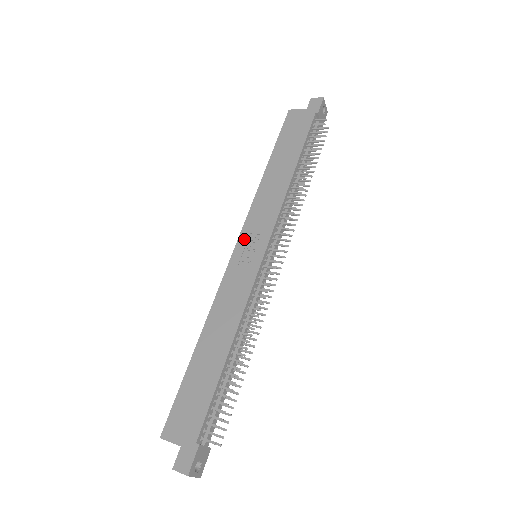
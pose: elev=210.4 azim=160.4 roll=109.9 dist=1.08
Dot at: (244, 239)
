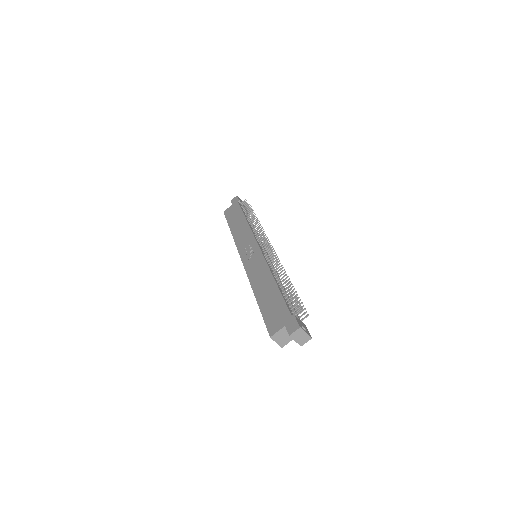
Dot at: (243, 253)
